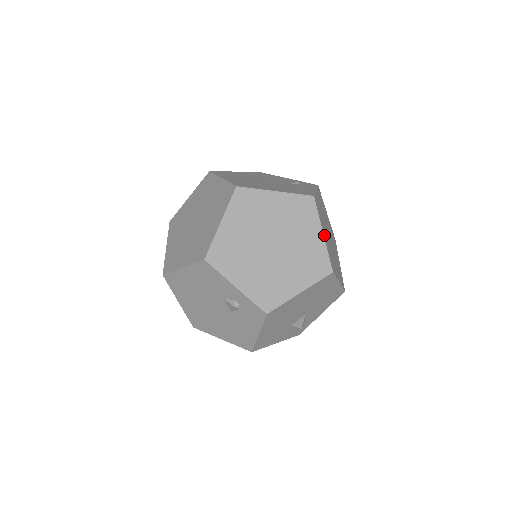
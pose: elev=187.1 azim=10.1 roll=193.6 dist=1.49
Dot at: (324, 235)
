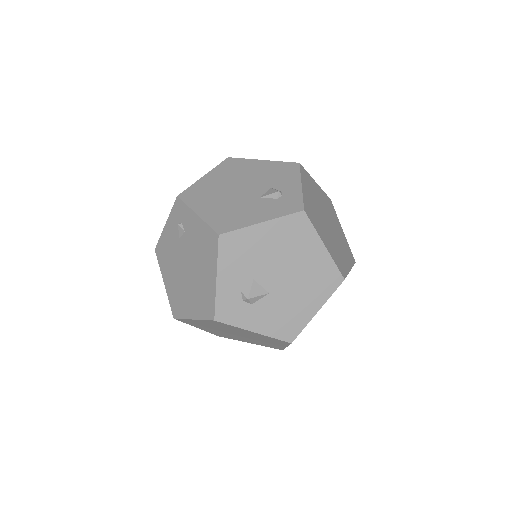
Dot at: occluded
